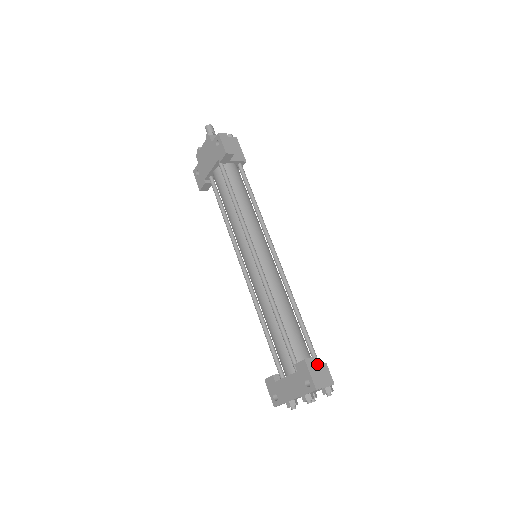
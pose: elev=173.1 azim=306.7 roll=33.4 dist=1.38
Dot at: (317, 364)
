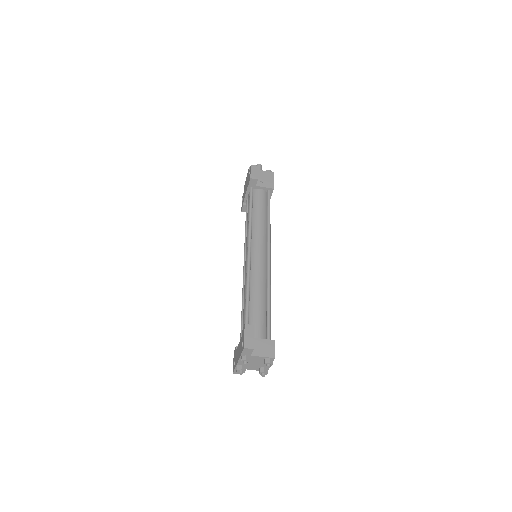
Dot at: (267, 340)
